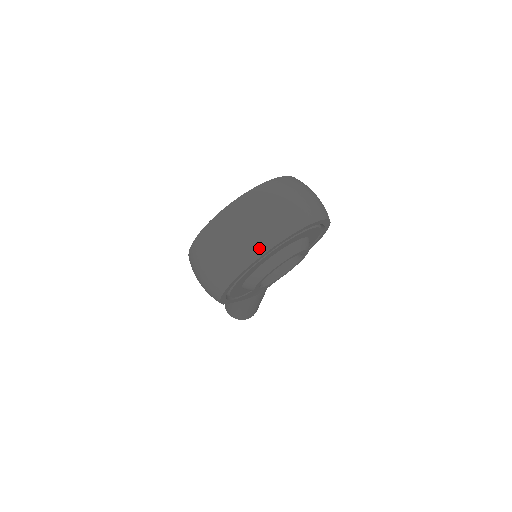
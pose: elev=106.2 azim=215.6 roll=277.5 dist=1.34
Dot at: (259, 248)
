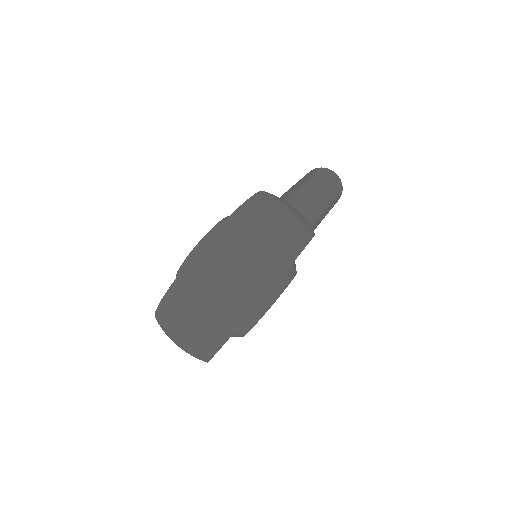
Dot at: (203, 356)
